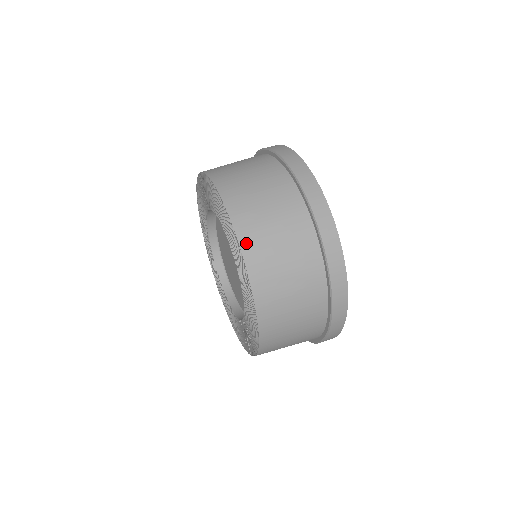
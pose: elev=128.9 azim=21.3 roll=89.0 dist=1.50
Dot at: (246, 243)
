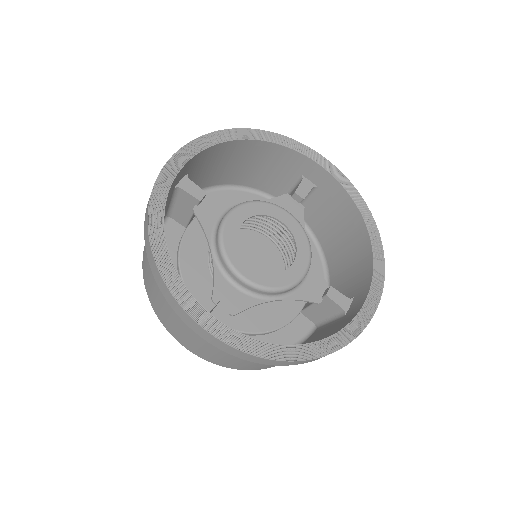
Dot at: (242, 369)
